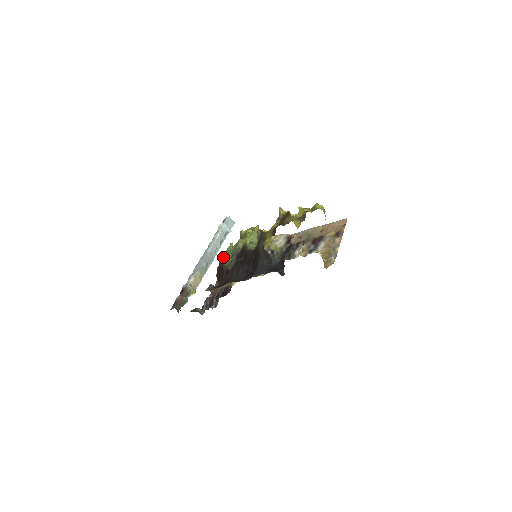
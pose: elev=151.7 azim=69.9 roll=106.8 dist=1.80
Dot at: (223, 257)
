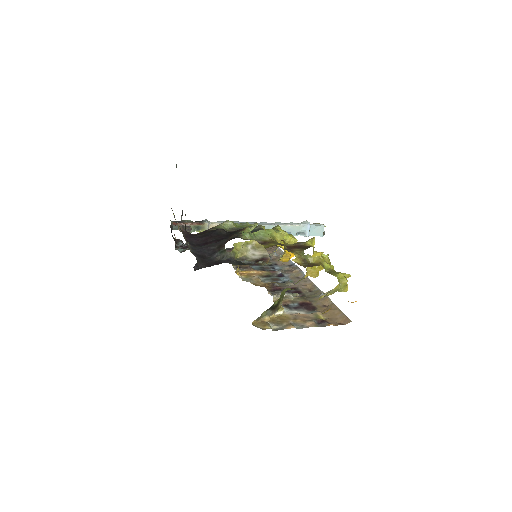
Dot at: (228, 221)
